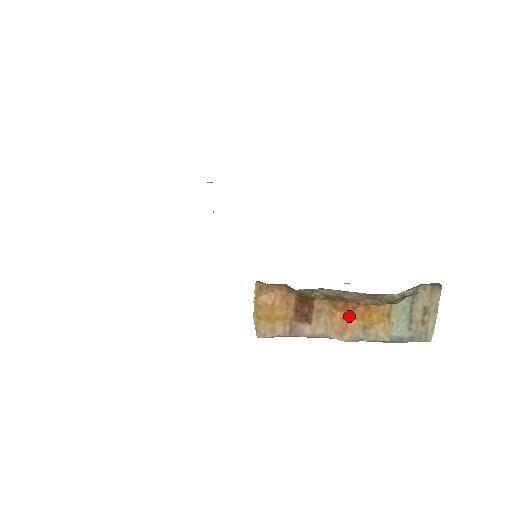
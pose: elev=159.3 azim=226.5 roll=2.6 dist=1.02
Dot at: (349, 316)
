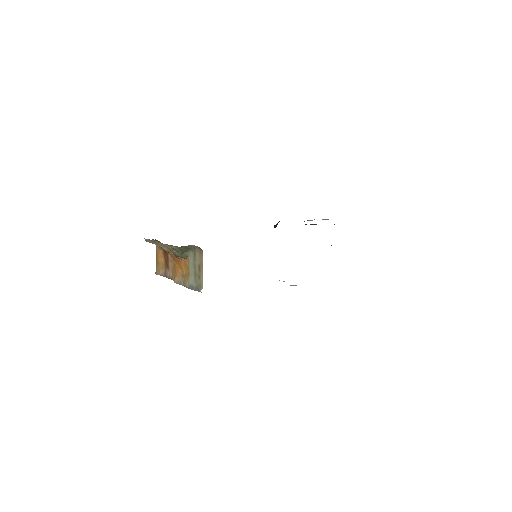
Dot at: (179, 267)
